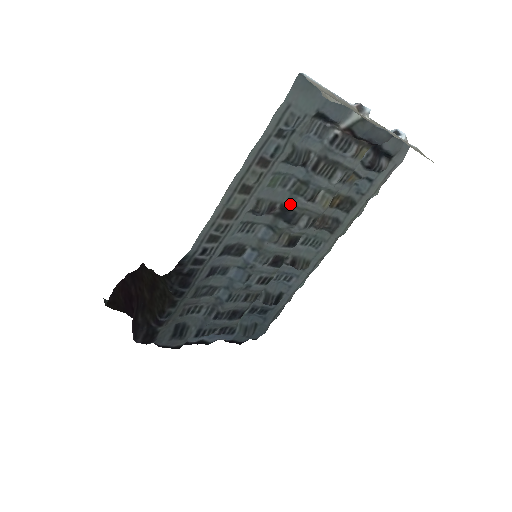
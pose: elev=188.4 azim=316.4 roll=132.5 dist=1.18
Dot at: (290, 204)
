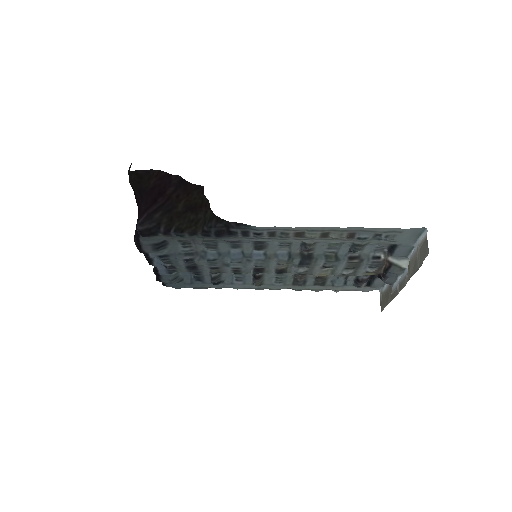
Dot at: (316, 258)
